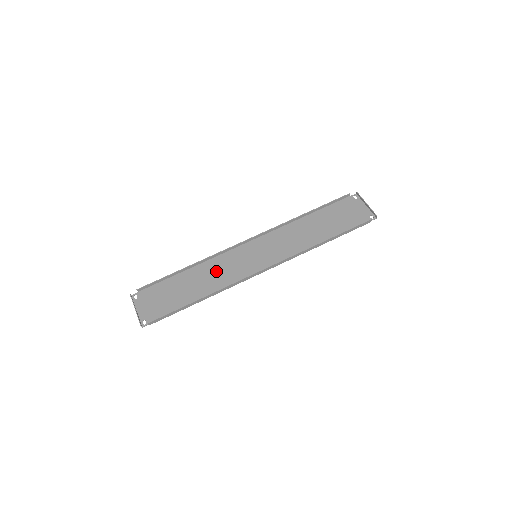
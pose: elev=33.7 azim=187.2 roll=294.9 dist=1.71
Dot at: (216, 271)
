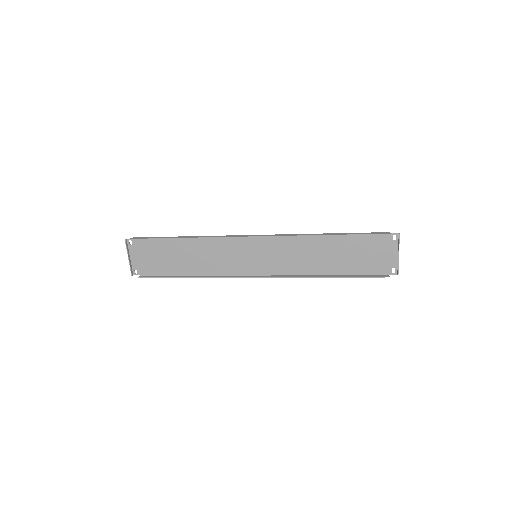
Dot at: (212, 253)
